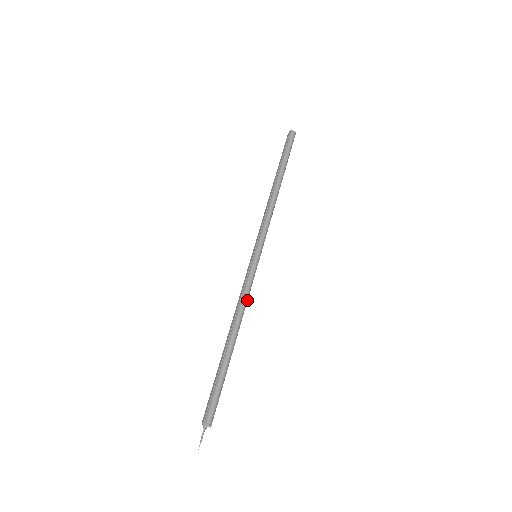
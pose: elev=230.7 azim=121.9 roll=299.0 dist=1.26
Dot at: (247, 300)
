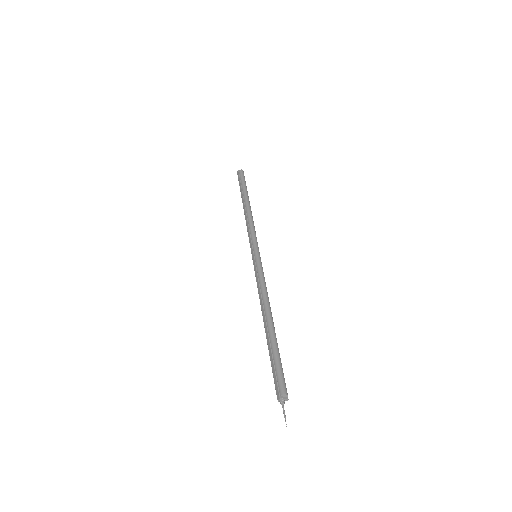
Dot at: (266, 288)
